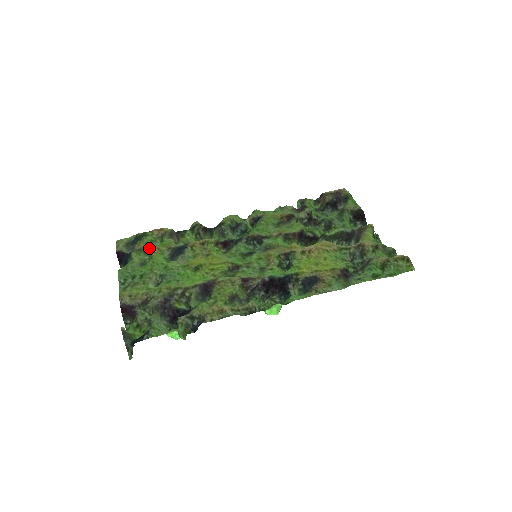
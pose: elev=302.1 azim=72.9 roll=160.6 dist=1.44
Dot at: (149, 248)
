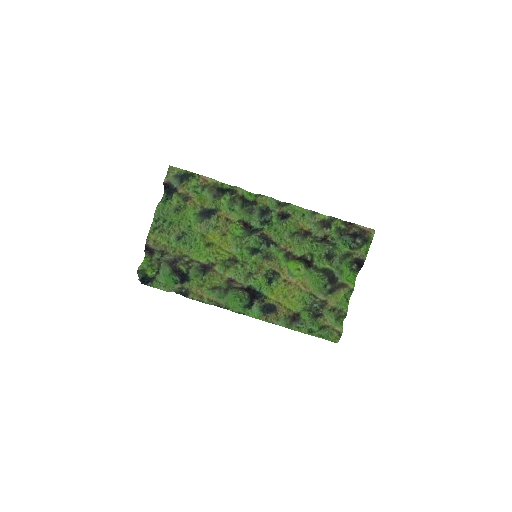
Dot at: (188, 198)
